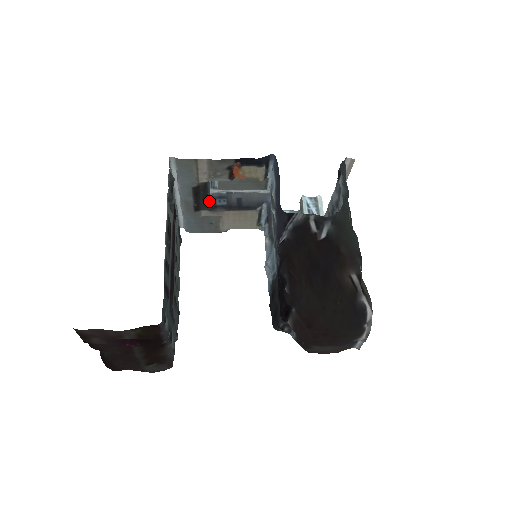
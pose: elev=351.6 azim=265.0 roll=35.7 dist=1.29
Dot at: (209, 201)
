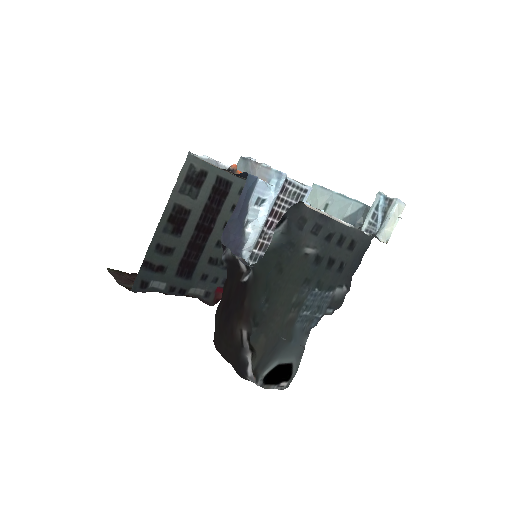
Dot at: occluded
